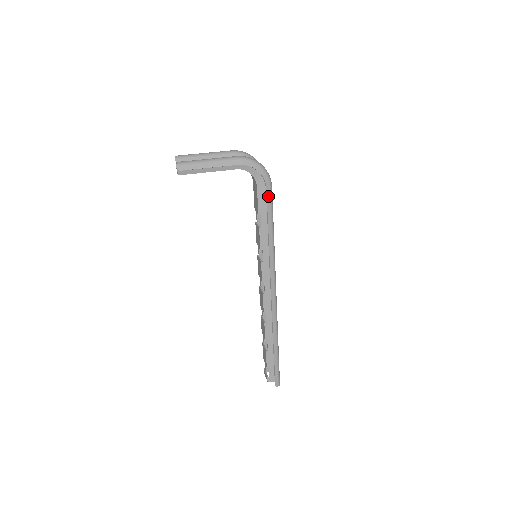
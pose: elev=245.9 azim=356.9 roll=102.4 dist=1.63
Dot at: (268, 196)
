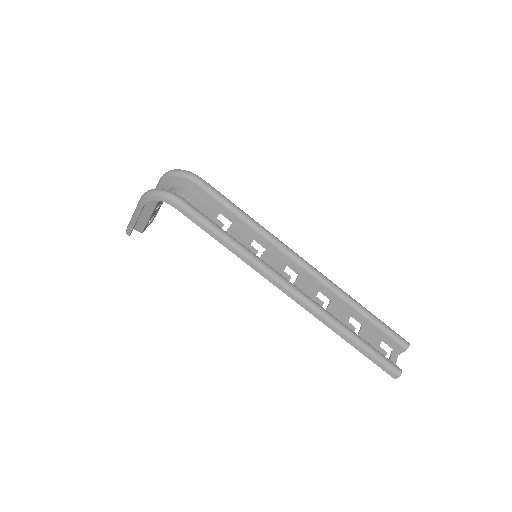
Dot at: (185, 214)
